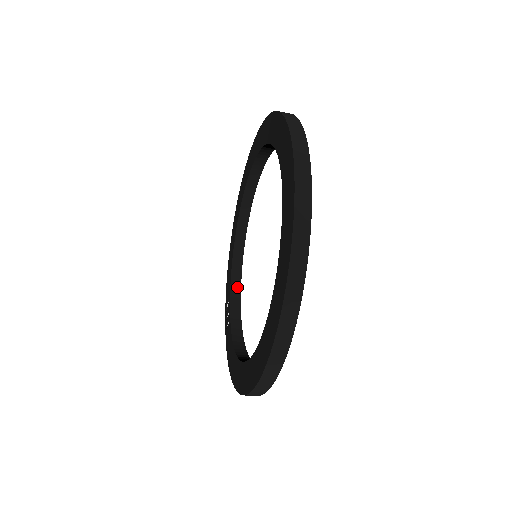
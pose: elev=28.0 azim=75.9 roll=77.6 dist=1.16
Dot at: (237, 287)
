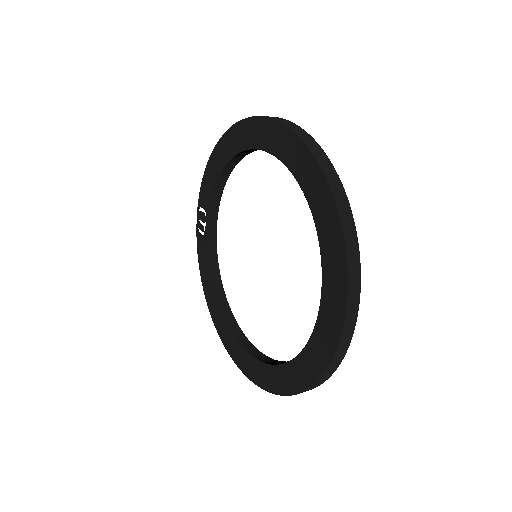
Dot at: (216, 203)
